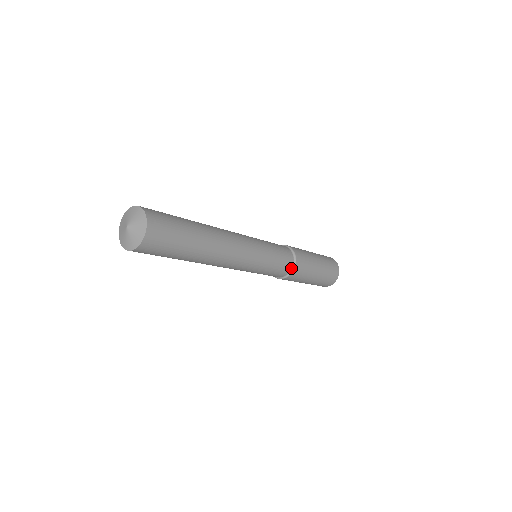
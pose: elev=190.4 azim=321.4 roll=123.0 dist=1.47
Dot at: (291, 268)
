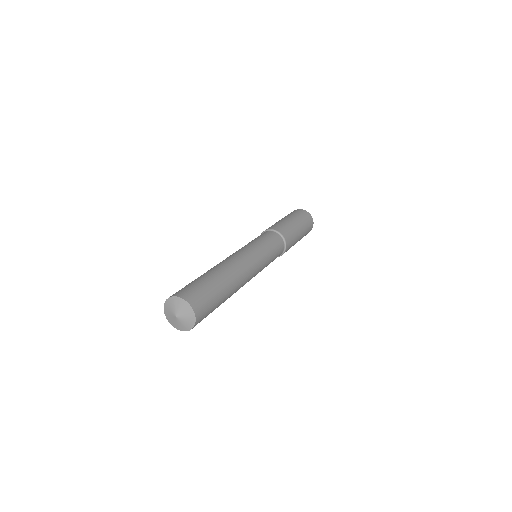
Dot at: occluded
